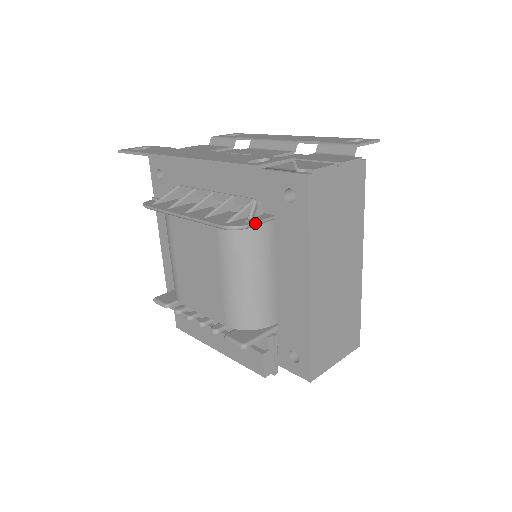
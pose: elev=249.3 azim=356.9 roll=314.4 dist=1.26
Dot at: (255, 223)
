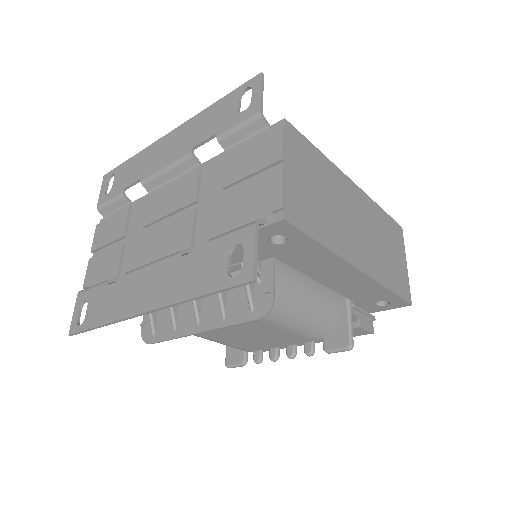
Dot at: (273, 285)
